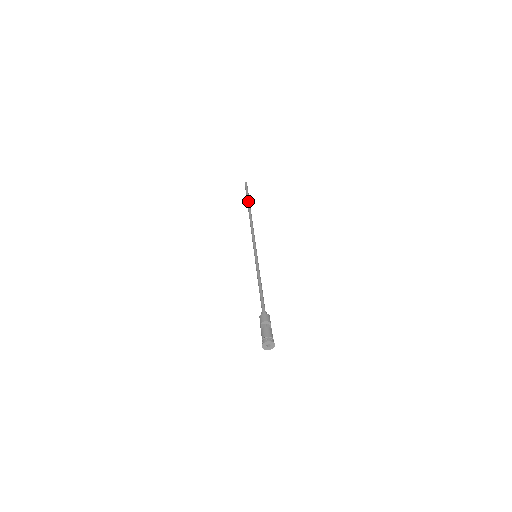
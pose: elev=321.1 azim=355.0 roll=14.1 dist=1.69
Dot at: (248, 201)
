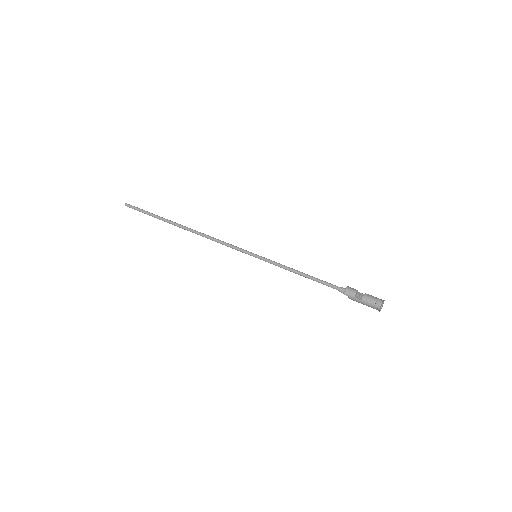
Dot at: (163, 218)
